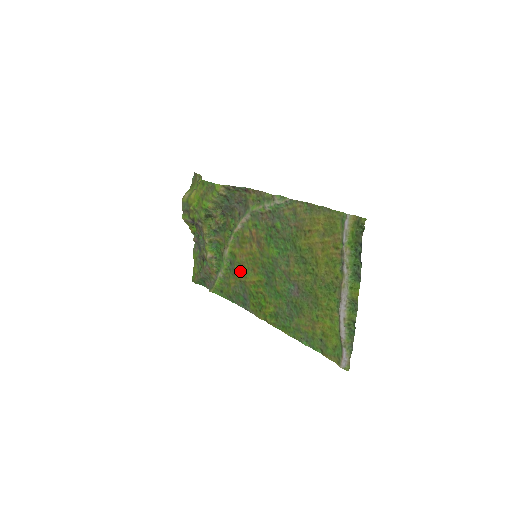
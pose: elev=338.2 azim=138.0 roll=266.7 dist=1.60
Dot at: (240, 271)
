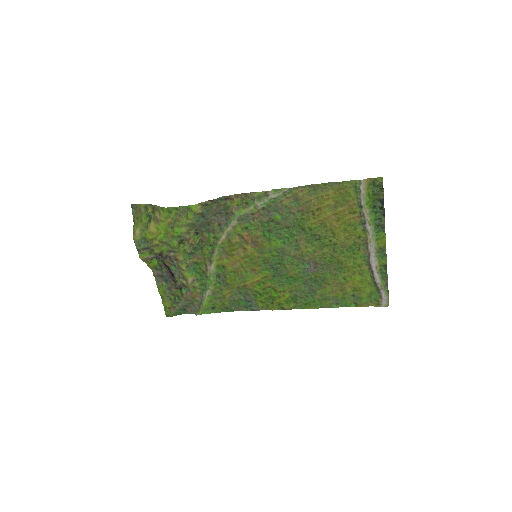
Dot at: (235, 278)
